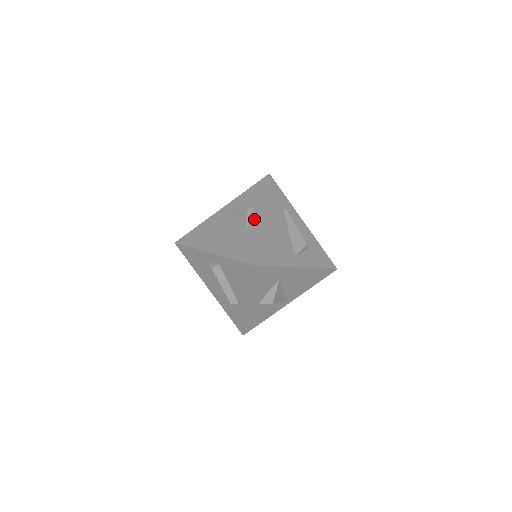
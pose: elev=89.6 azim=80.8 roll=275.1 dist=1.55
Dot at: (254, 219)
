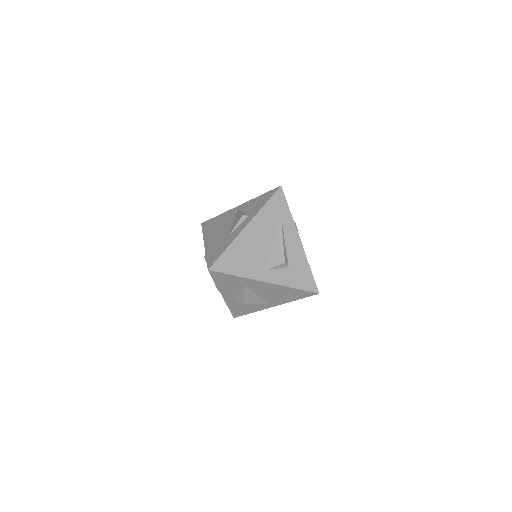
Dot at: (240, 227)
